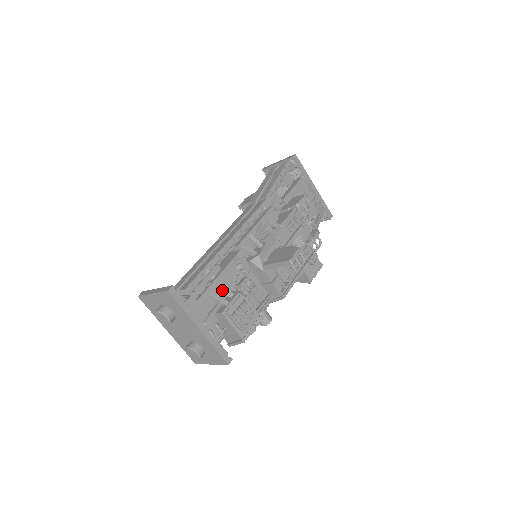
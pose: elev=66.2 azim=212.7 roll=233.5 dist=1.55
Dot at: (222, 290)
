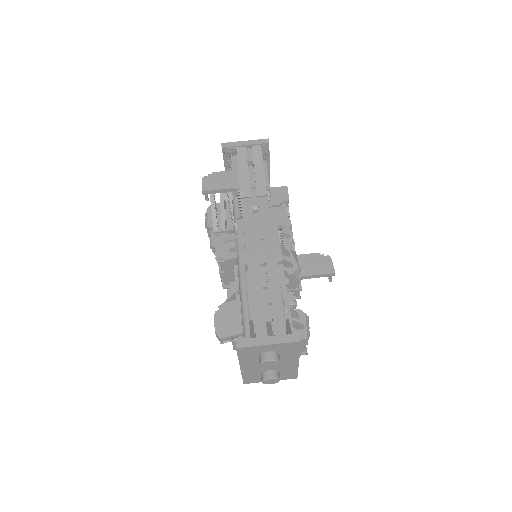
Dot at: (291, 314)
